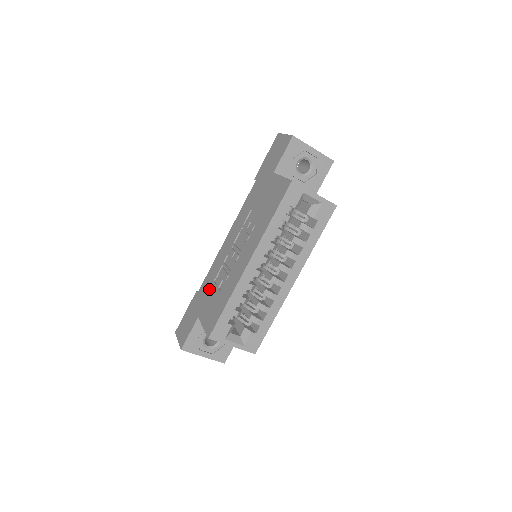
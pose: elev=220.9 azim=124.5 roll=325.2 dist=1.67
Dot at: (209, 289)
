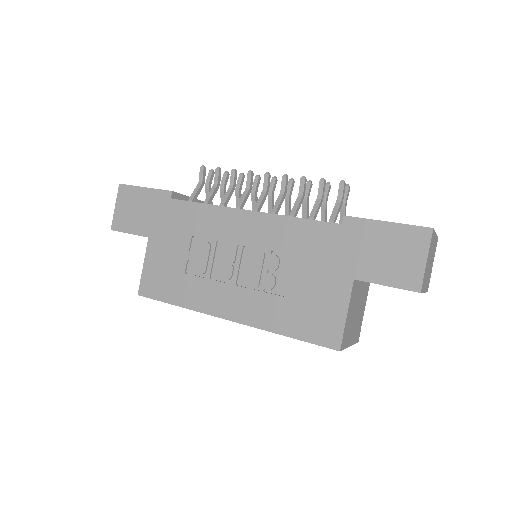
Dot at: (181, 234)
